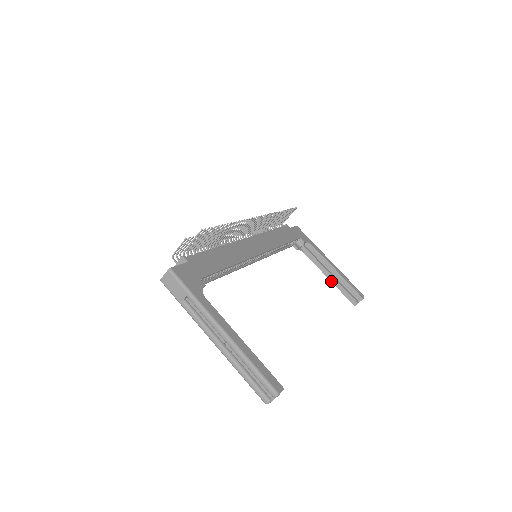
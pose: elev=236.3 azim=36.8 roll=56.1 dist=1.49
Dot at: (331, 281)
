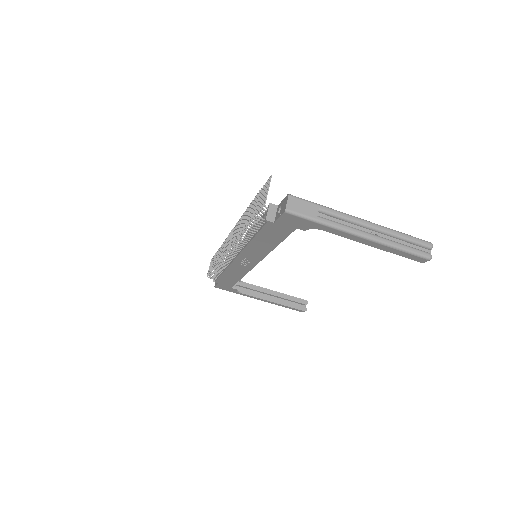
Dot at: (276, 303)
